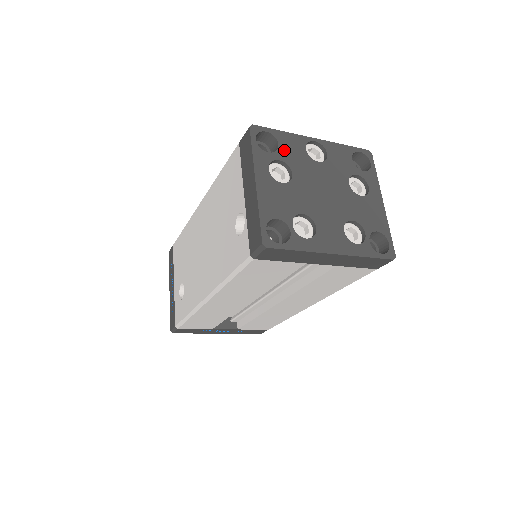
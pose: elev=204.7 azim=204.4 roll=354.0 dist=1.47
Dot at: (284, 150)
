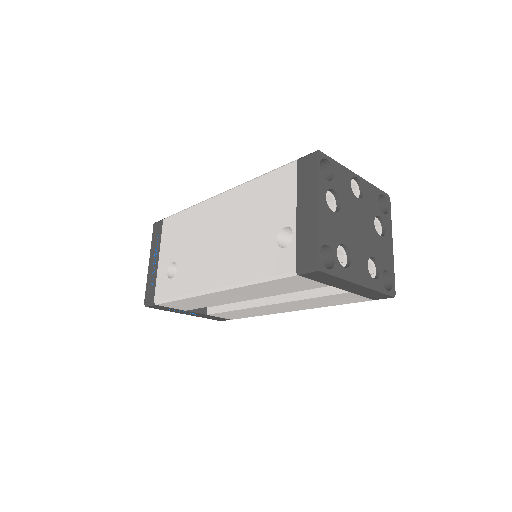
Dot at: (337, 181)
